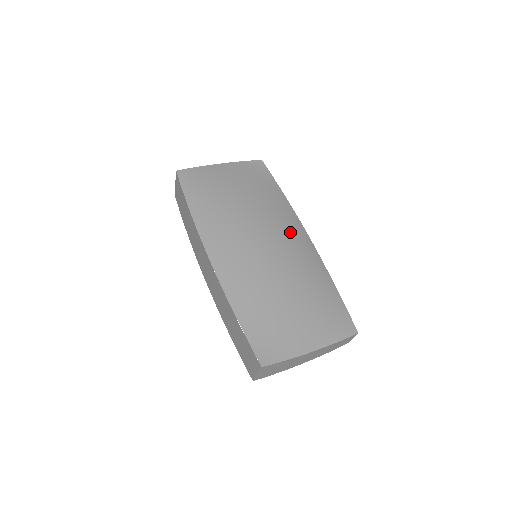
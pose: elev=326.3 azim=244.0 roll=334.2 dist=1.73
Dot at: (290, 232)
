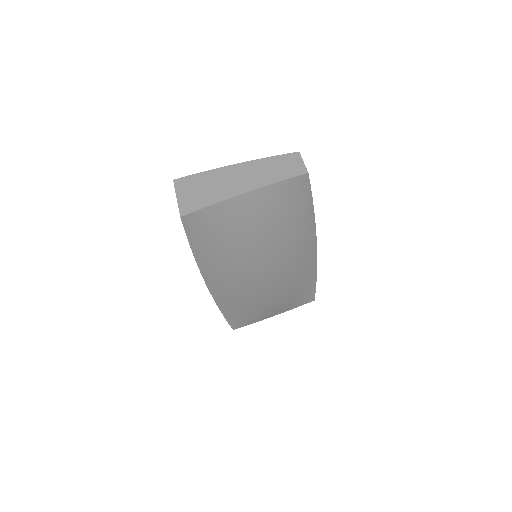
Dot at: (297, 260)
